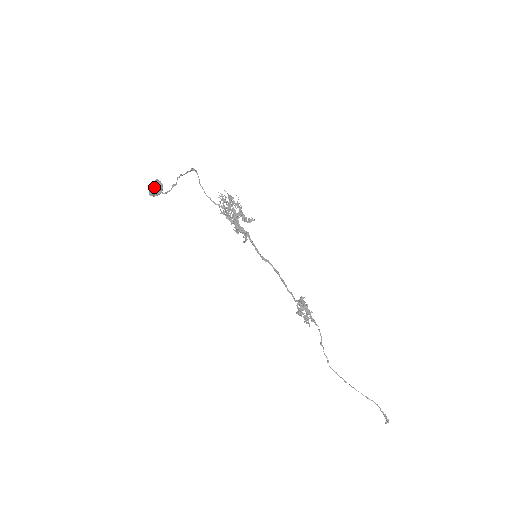
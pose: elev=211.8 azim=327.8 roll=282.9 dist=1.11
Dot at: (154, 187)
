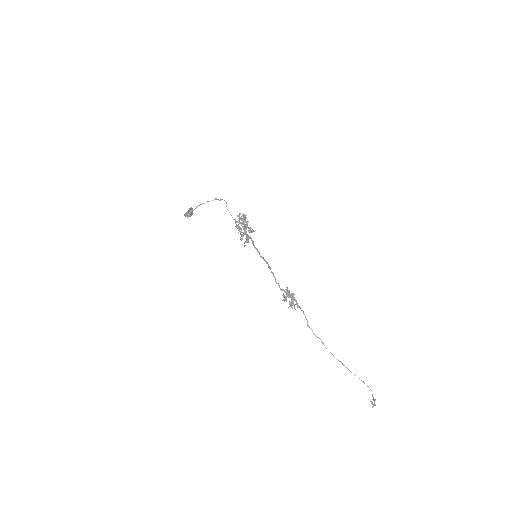
Dot at: occluded
